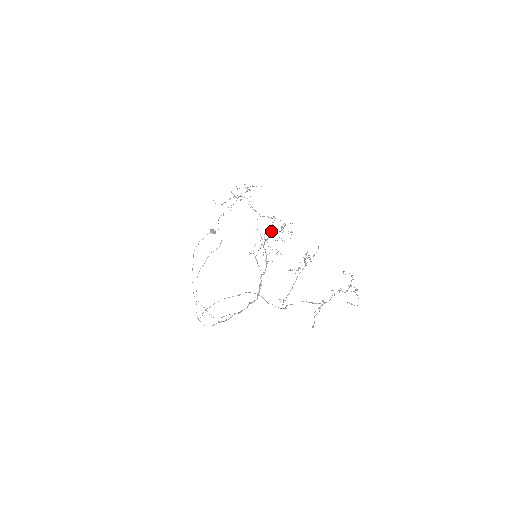
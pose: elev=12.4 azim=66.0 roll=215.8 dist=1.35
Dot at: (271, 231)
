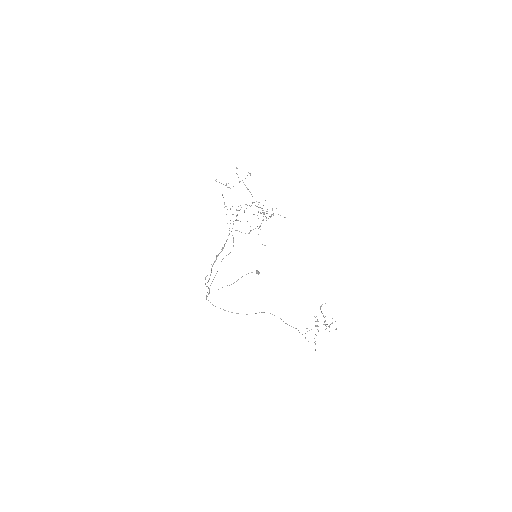
Dot at: occluded
